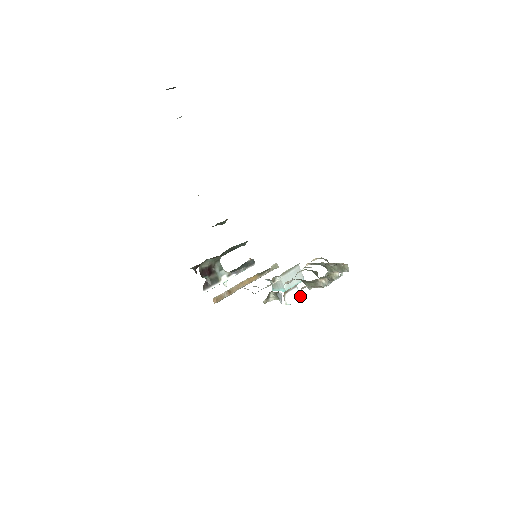
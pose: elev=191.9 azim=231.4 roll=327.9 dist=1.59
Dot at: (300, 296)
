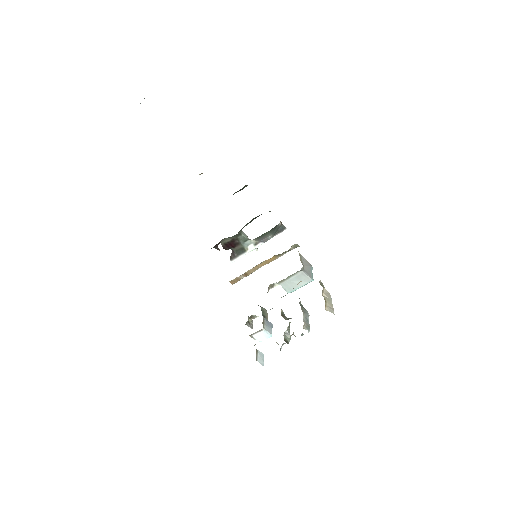
Dot at: (270, 335)
